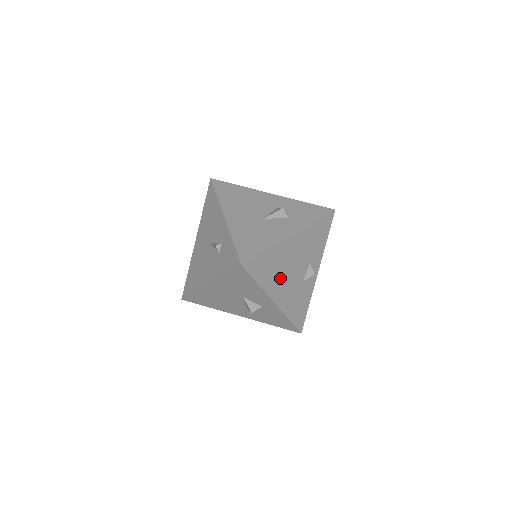
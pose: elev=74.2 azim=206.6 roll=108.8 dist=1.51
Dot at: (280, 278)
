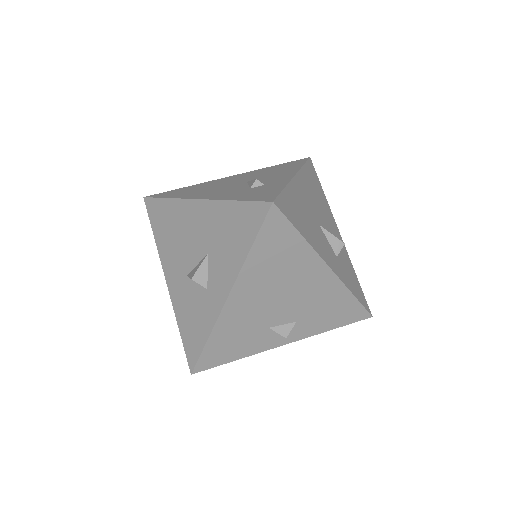
Dot at: (266, 284)
